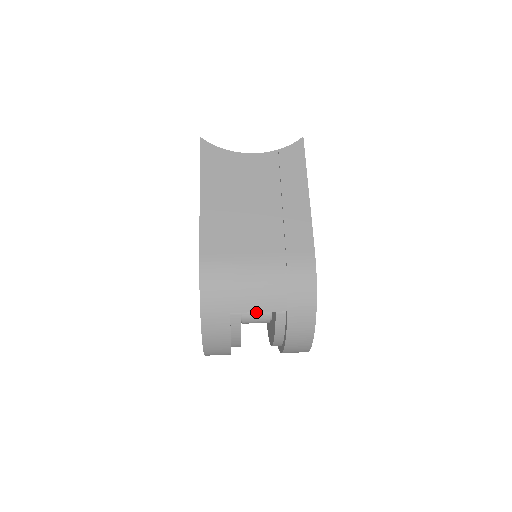
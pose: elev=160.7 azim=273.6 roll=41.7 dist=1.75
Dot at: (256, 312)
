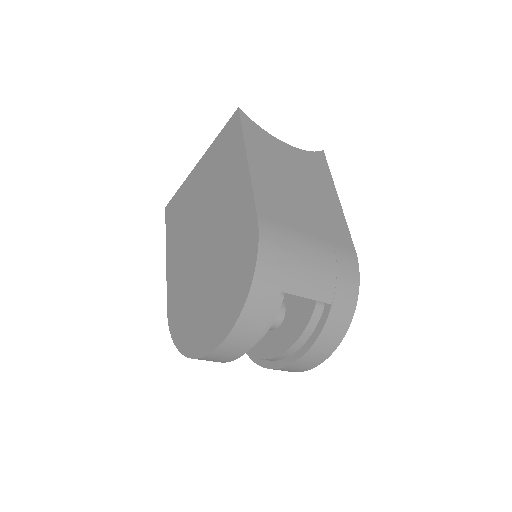
Dot at: occluded
